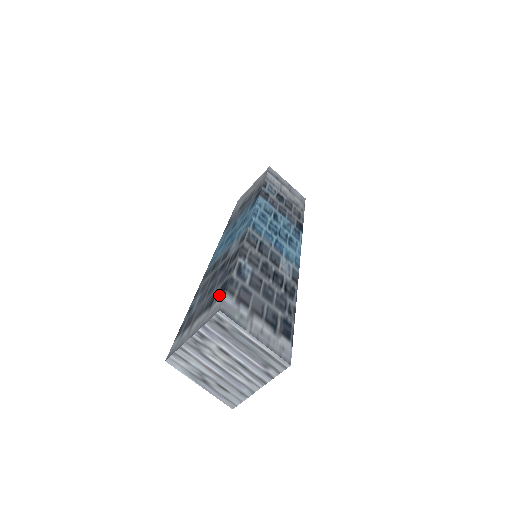
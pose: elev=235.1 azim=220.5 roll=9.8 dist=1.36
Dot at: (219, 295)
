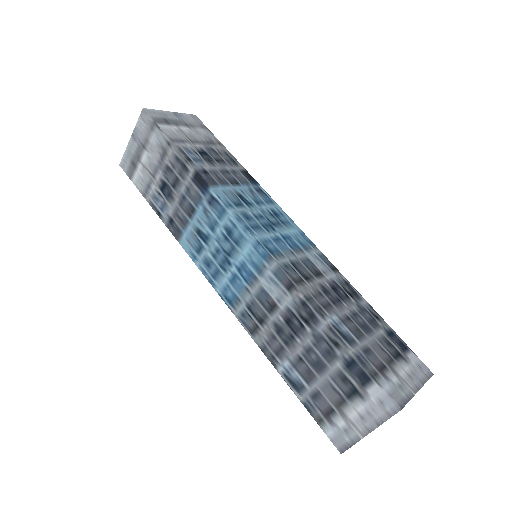
Dot at: (362, 382)
